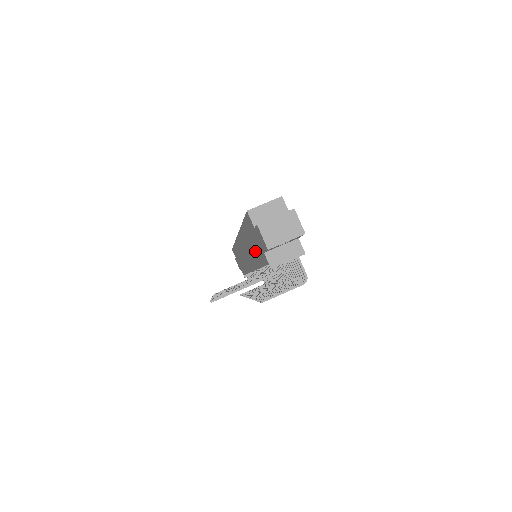
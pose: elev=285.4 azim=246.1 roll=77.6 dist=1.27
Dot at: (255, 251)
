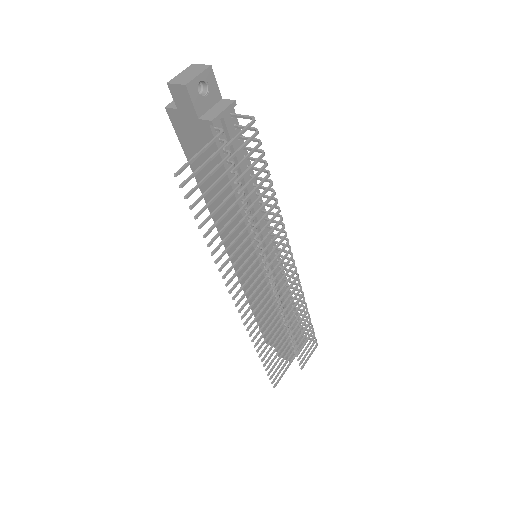
Dot at: occluded
